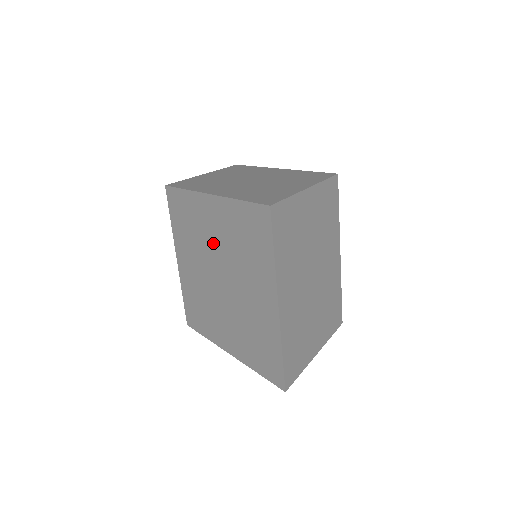
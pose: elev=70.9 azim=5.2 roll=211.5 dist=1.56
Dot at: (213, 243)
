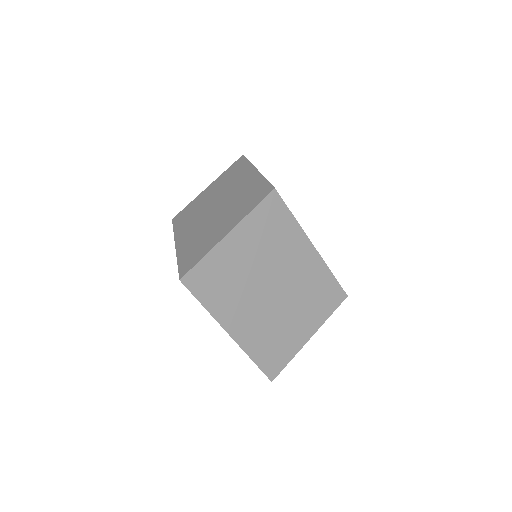
Dot at: occluded
